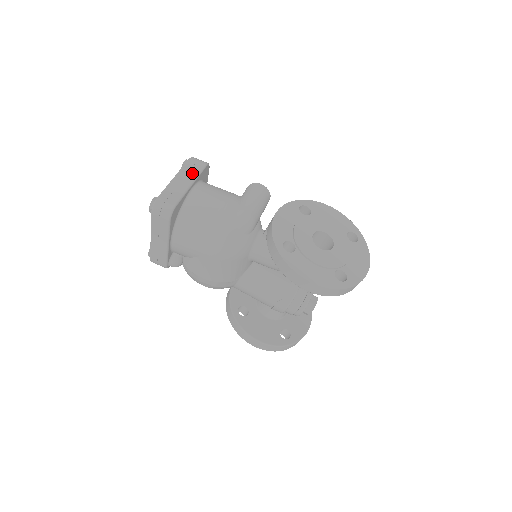
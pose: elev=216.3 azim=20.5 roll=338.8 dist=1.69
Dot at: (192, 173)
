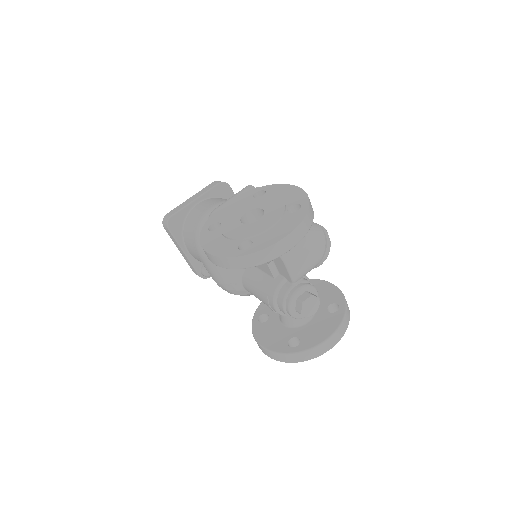
Dot at: (203, 192)
